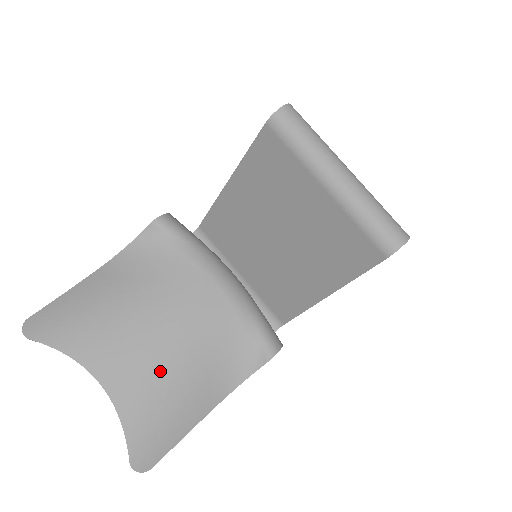
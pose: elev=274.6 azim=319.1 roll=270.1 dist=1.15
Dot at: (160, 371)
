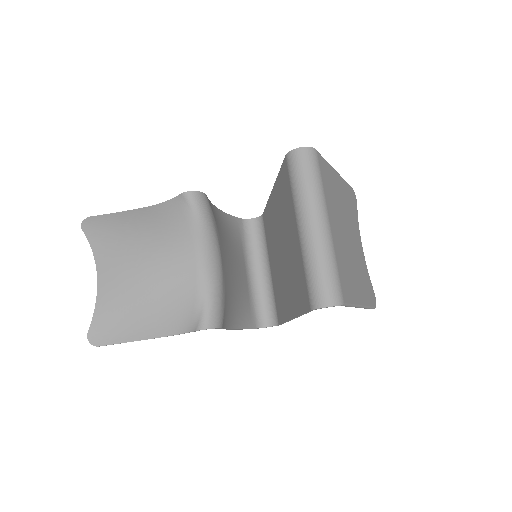
Dot at: (131, 292)
